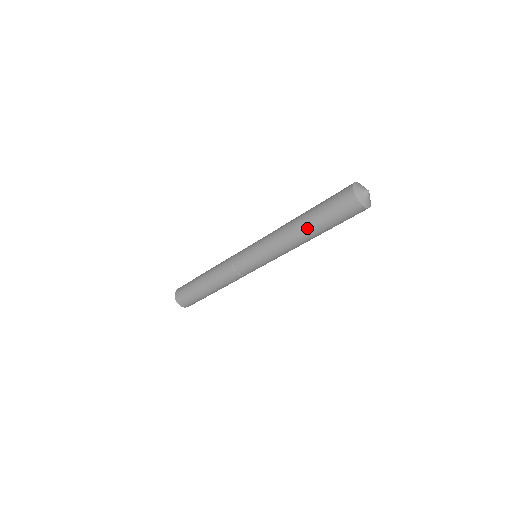
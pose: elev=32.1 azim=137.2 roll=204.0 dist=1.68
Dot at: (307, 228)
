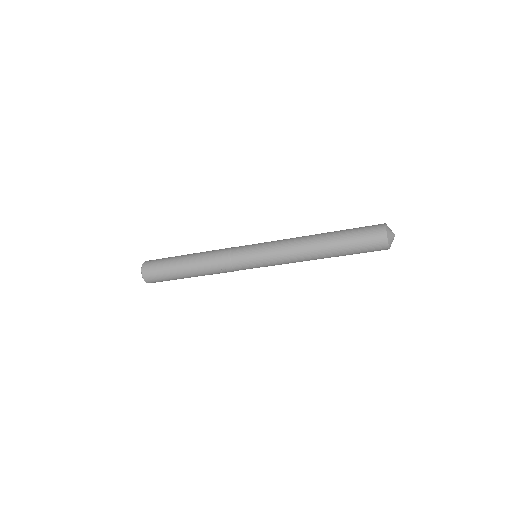
Dot at: (327, 240)
